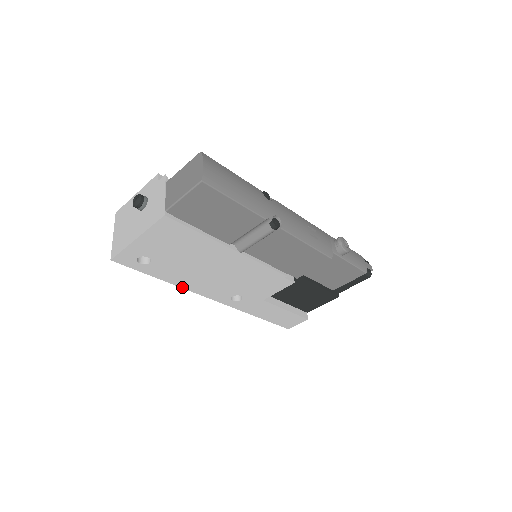
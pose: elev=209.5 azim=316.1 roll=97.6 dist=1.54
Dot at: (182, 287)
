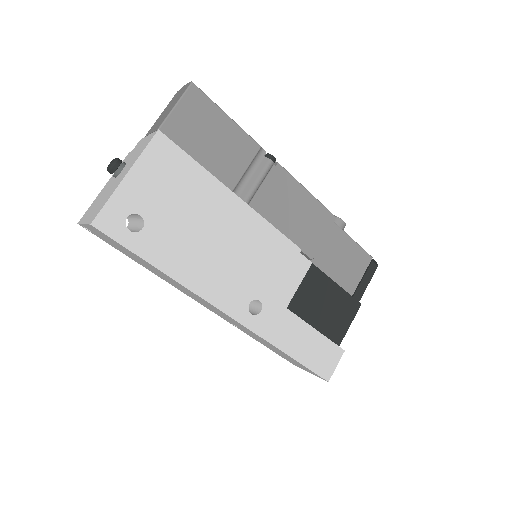
Dot at: (186, 286)
